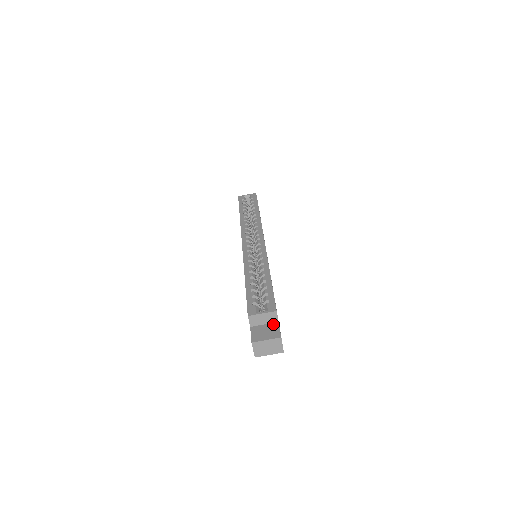
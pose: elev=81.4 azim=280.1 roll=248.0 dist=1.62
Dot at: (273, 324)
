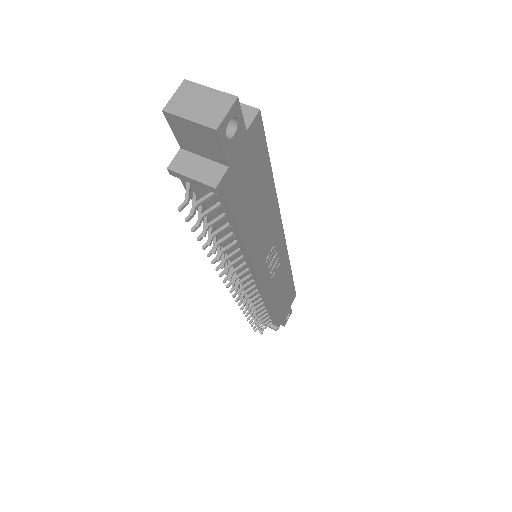
Dot at: occluded
